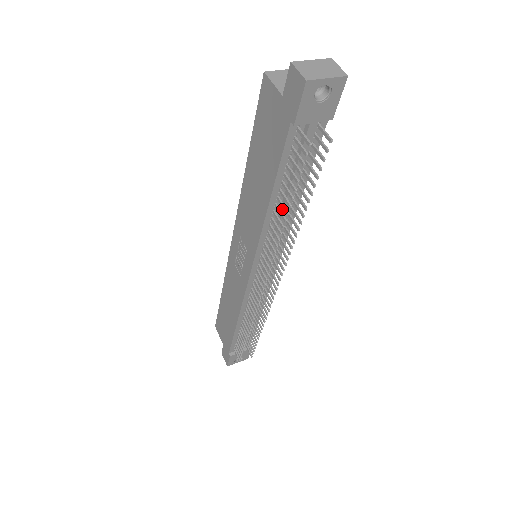
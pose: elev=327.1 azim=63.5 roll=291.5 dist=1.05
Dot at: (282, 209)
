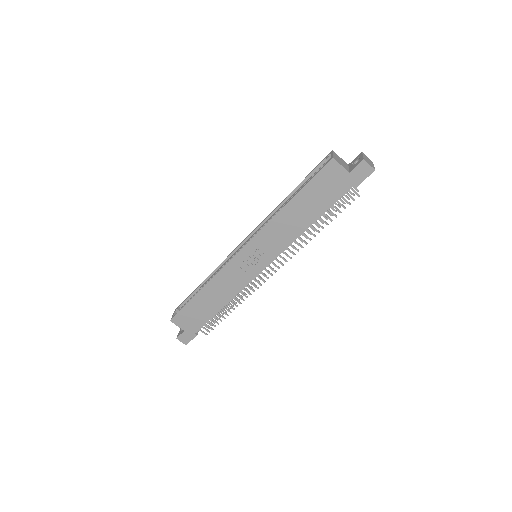
Dot at: occluded
